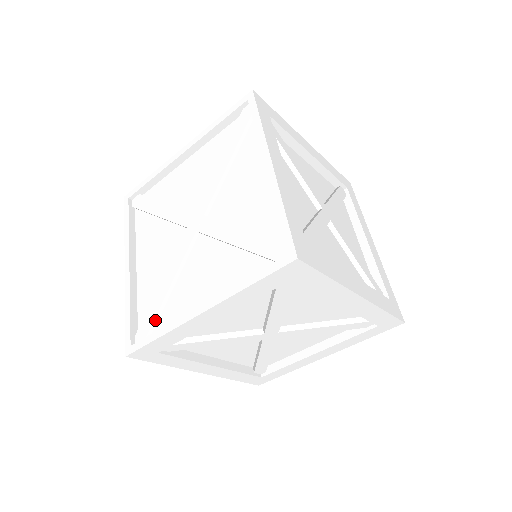
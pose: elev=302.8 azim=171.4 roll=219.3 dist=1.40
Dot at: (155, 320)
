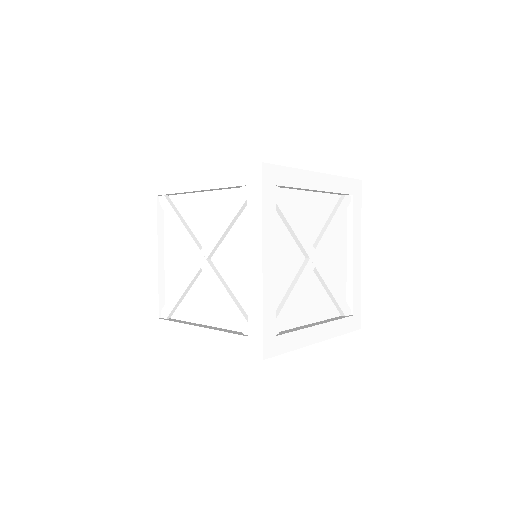
Dot at: occluded
